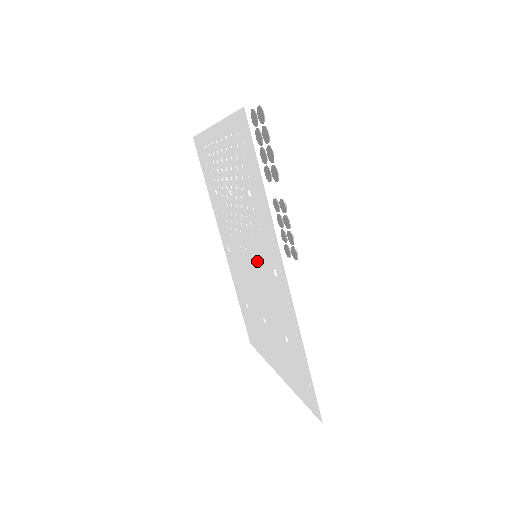
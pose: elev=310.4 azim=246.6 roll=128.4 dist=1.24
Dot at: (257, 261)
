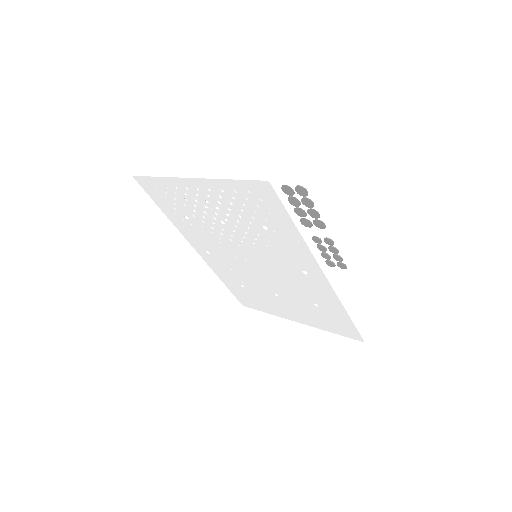
Dot at: (271, 264)
